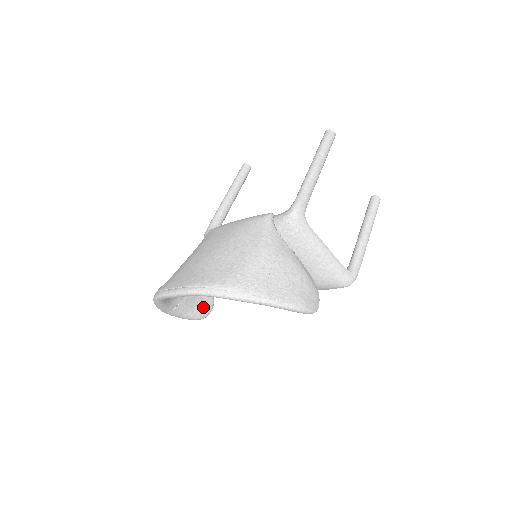
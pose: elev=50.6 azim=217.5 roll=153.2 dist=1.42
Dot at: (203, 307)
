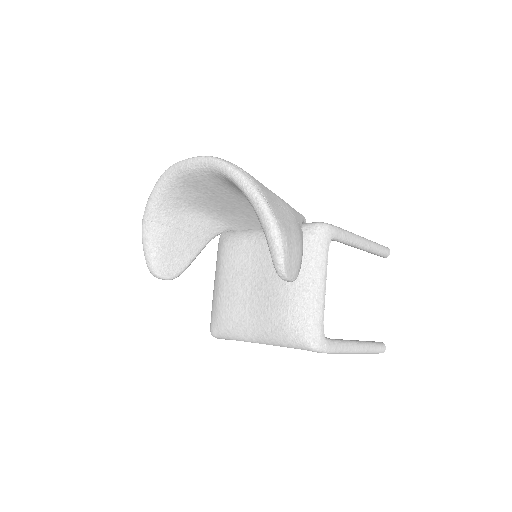
Dot at: (167, 263)
